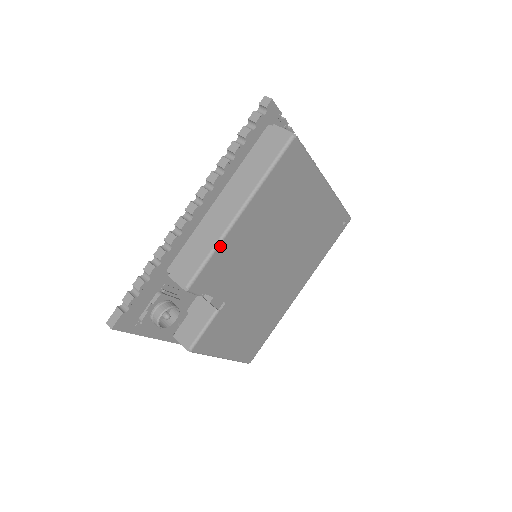
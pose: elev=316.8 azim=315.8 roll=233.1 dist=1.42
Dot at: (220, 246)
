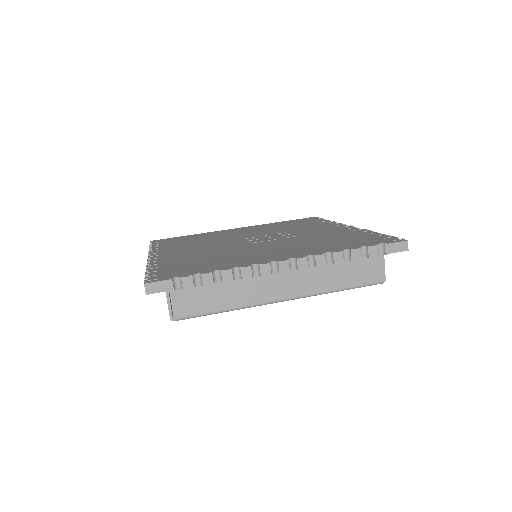
Dot at: occluded
